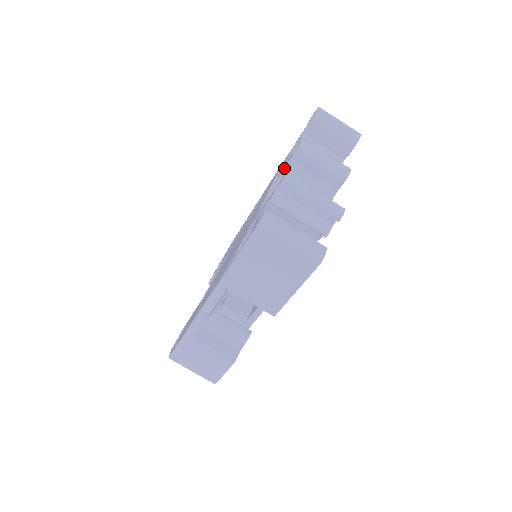
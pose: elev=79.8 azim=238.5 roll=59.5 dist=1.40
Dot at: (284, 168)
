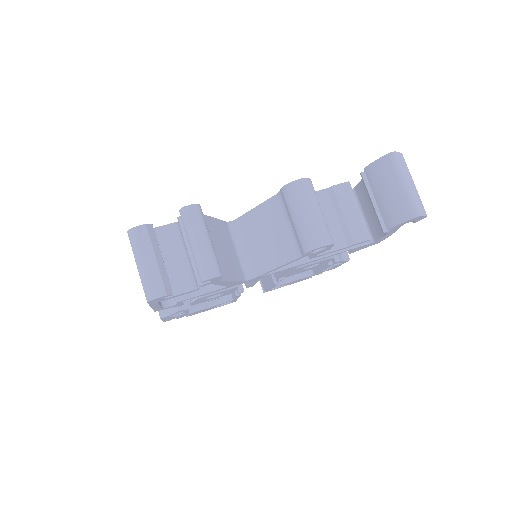
Dot at: (272, 196)
